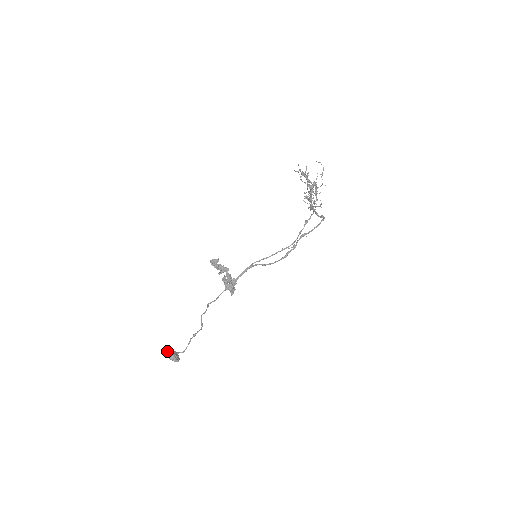
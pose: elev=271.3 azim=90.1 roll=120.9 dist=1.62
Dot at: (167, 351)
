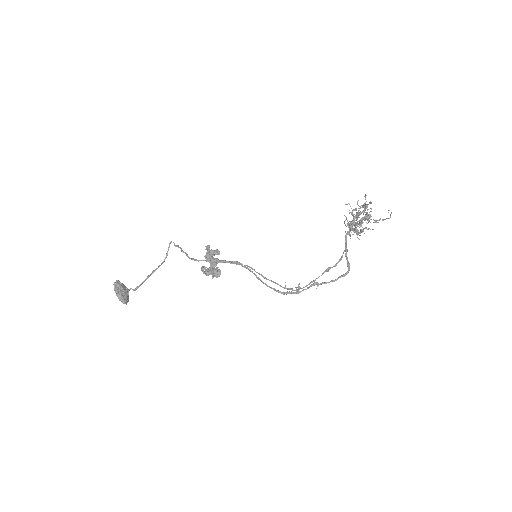
Dot at: (118, 291)
